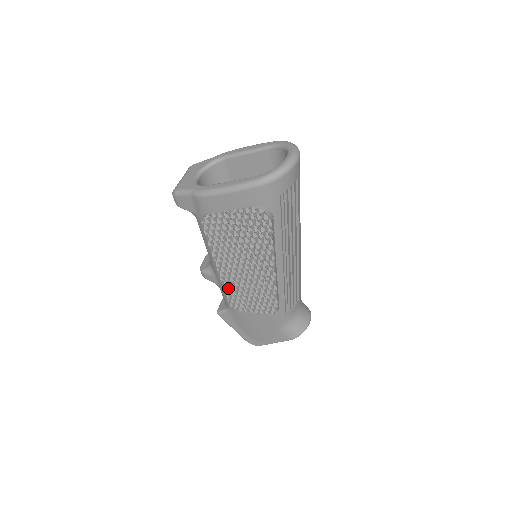
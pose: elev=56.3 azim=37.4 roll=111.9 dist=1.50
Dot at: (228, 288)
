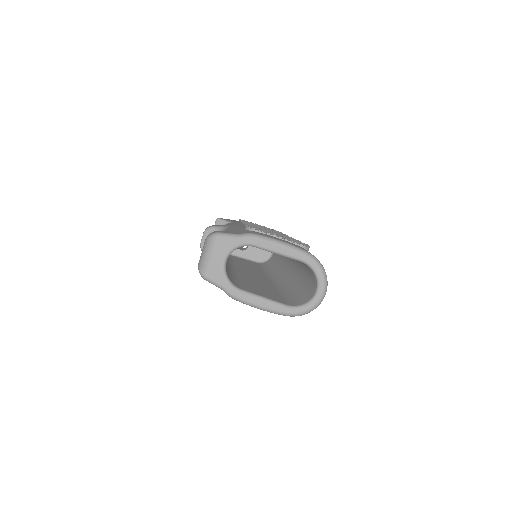
Dot at: occluded
